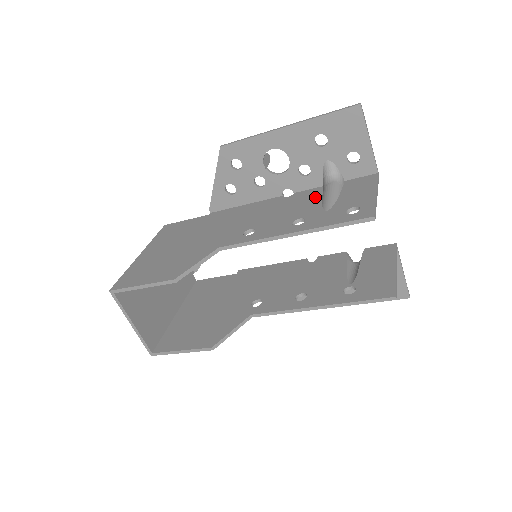
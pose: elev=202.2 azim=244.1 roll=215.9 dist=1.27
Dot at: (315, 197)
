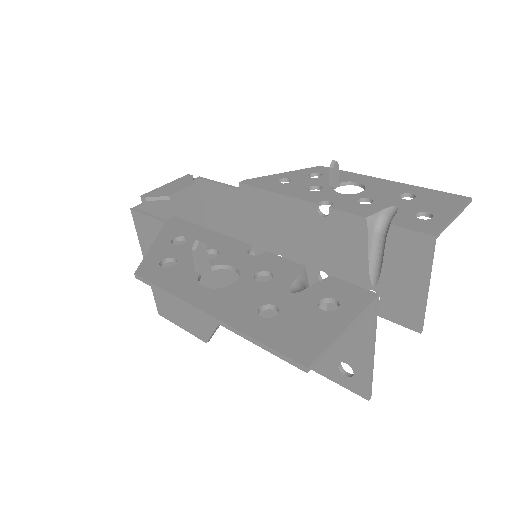
Dot at: occluded
